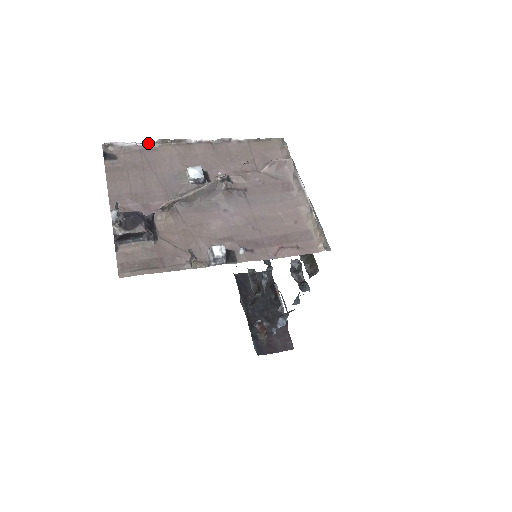
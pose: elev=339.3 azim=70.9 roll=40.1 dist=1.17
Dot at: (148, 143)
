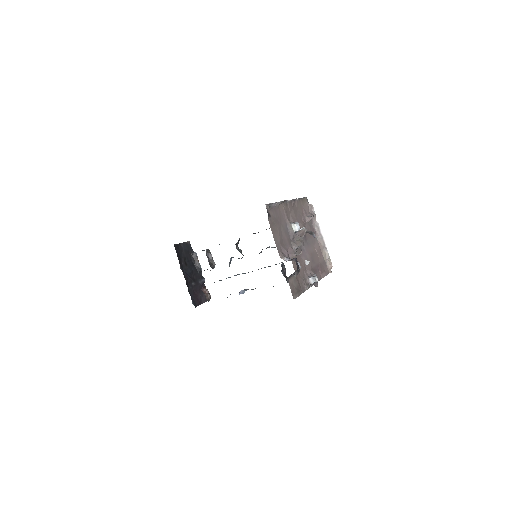
Dot at: (277, 203)
